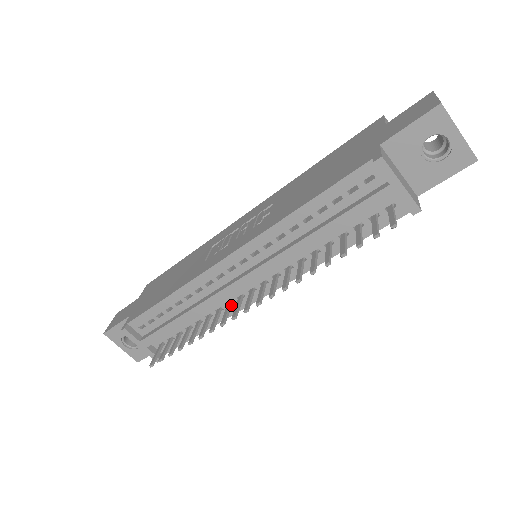
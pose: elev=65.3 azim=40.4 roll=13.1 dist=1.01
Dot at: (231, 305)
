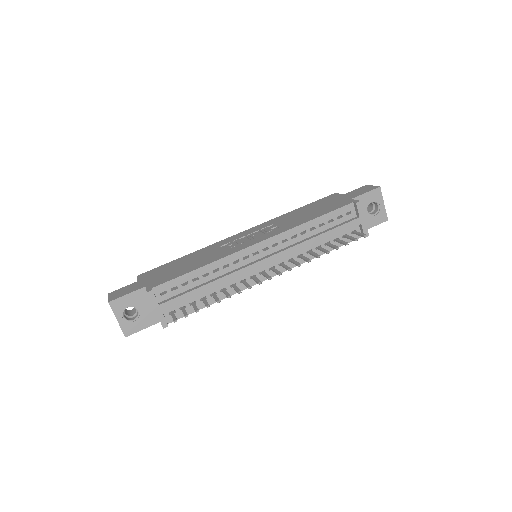
Dot at: (245, 281)
